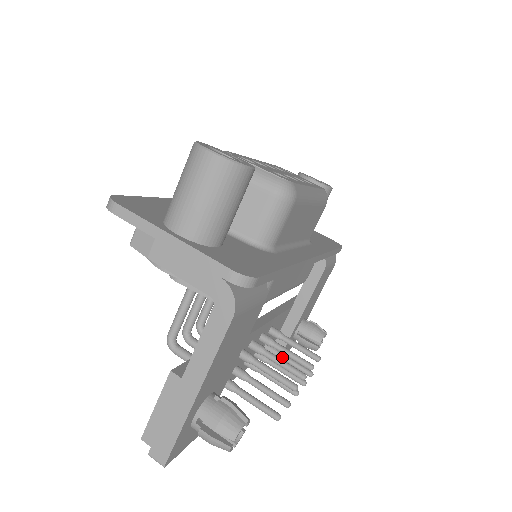
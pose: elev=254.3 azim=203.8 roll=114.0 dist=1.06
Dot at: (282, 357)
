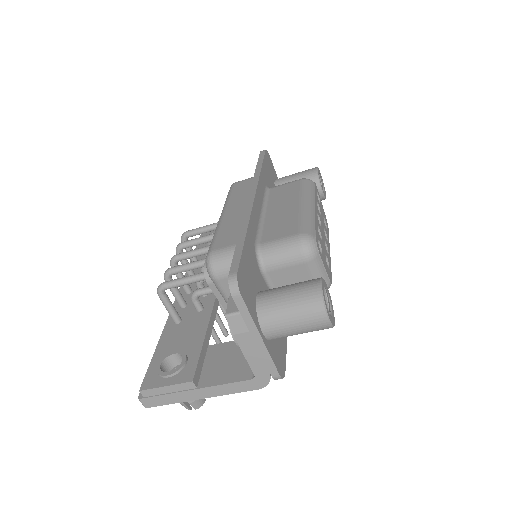
Dot at: occluded
